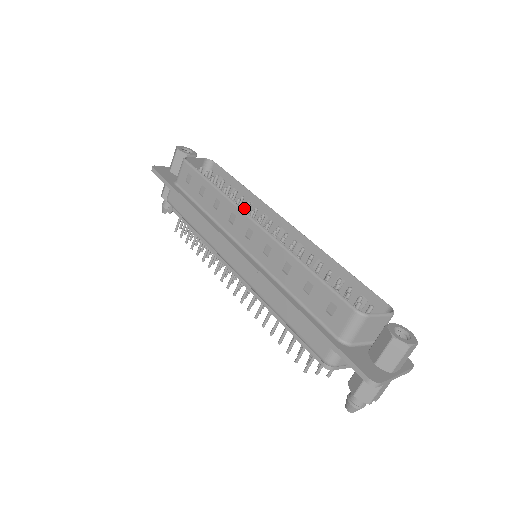
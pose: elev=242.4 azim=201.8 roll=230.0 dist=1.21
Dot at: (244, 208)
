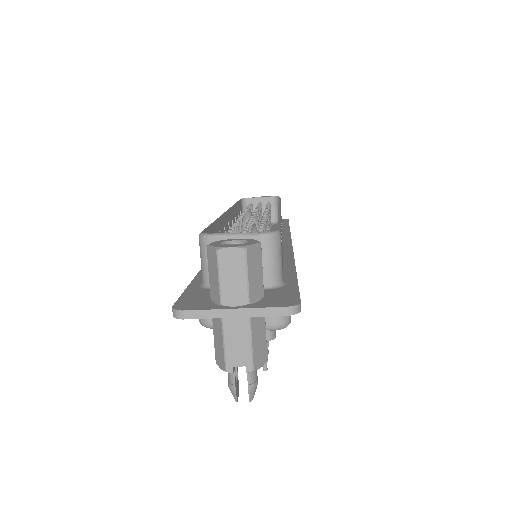
Dot at: occluded
